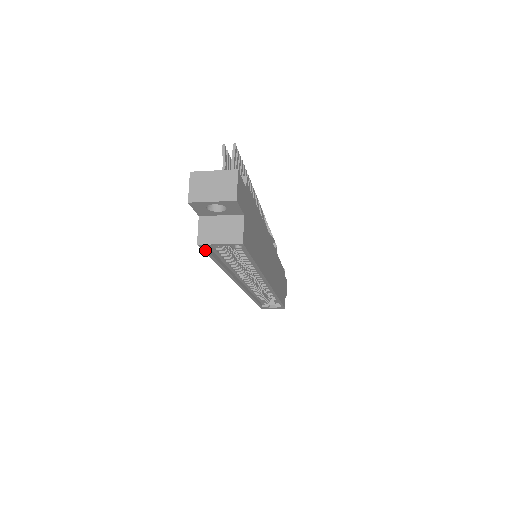
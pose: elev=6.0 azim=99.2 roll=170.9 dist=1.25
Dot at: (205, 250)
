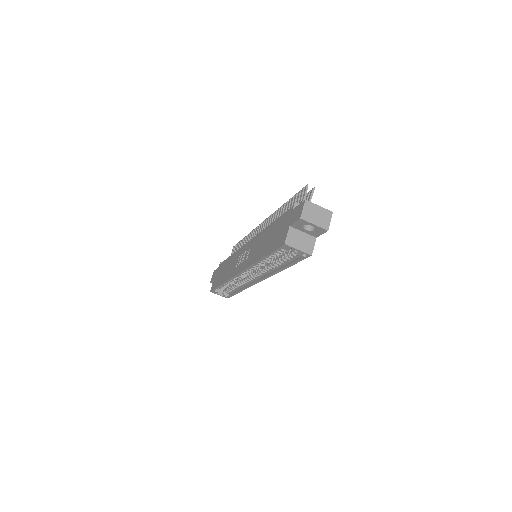
Dot at: (280, 248)
